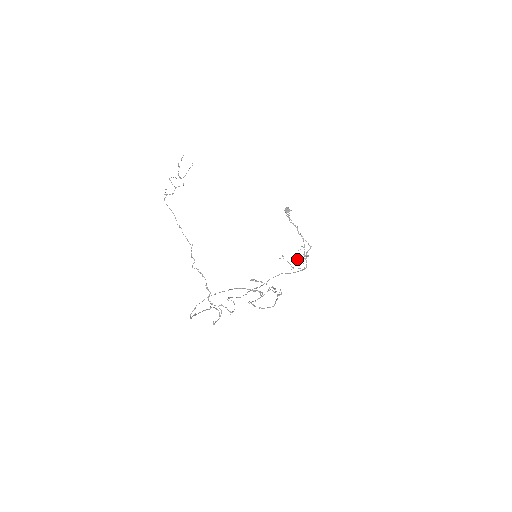
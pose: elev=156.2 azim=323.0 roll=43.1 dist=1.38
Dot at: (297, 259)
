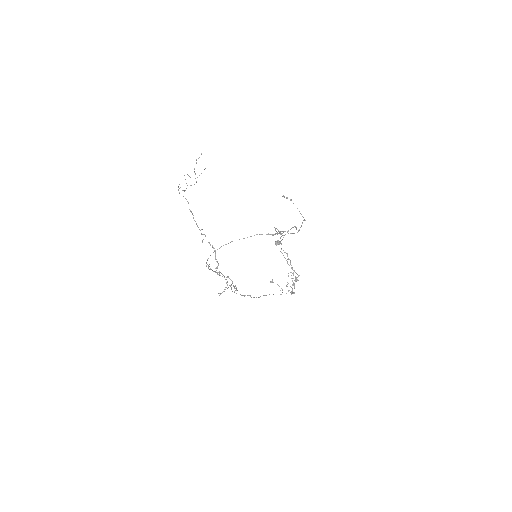
Dot at: (286, 285)
